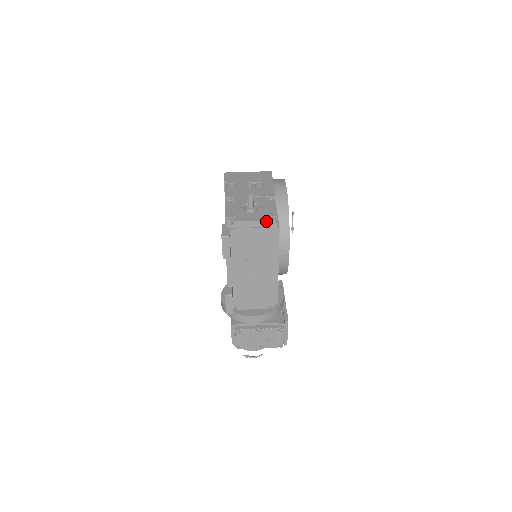
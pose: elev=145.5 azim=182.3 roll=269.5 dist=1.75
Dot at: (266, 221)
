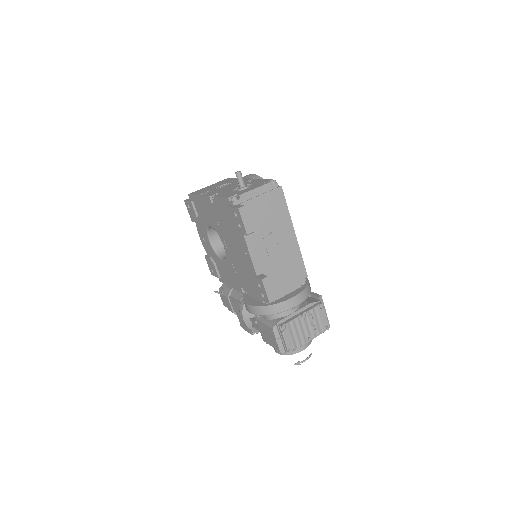
Dot at: (268, 184)
